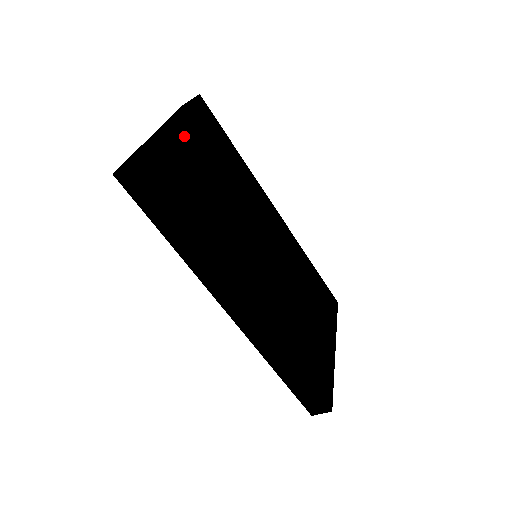
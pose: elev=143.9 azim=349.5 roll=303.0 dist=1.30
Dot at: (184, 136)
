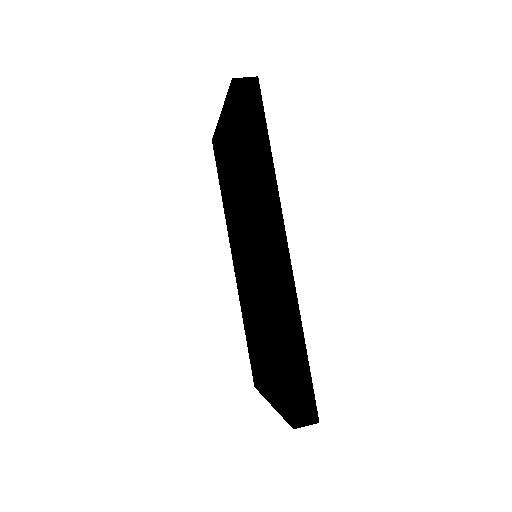
Dot at: occluded
